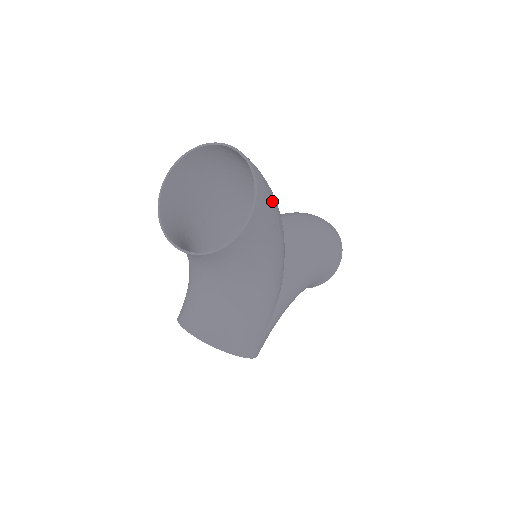
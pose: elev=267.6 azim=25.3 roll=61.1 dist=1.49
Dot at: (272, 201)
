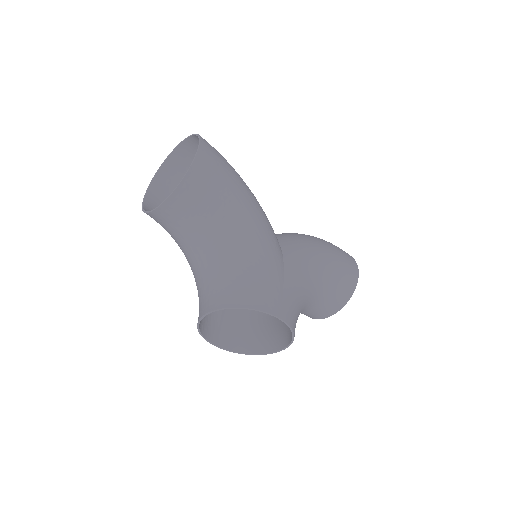
Dot at: occluded
